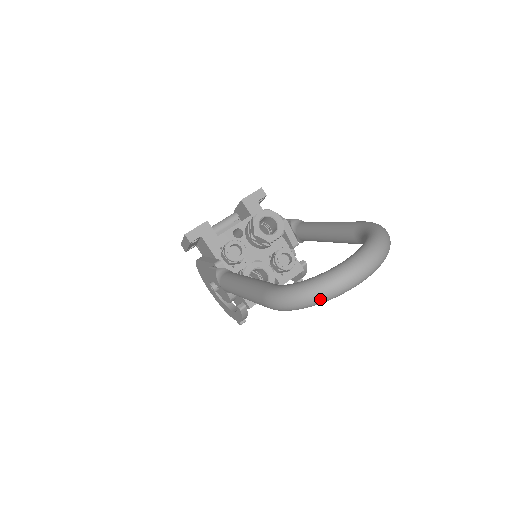
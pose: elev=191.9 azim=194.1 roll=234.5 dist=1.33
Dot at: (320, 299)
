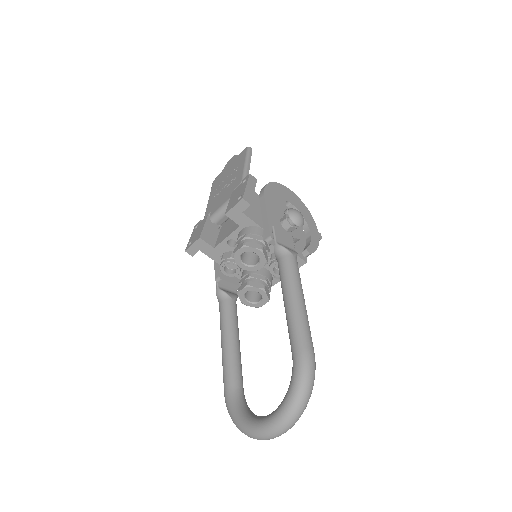
Dot at: occluded
